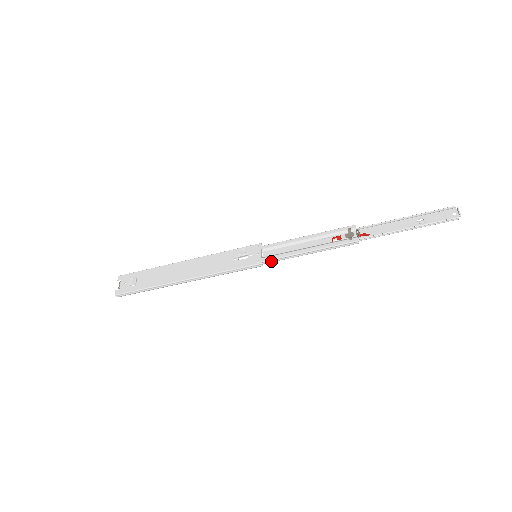
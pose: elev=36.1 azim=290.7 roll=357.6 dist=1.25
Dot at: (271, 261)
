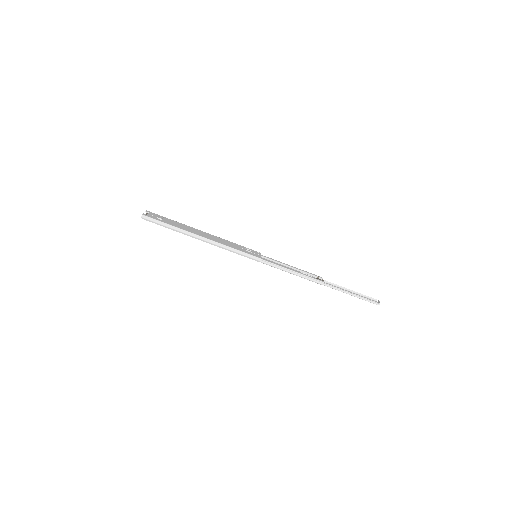
Dot at: (266, 263)
